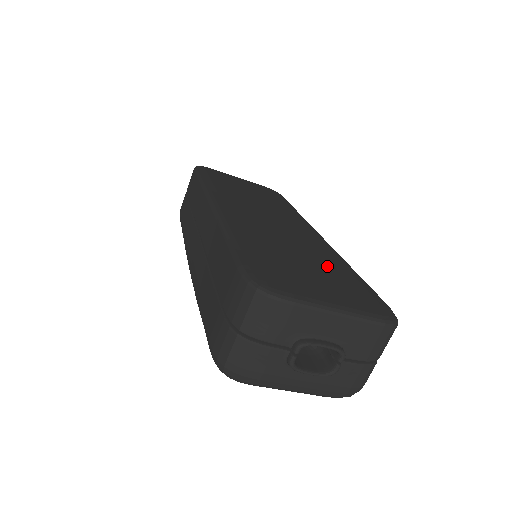
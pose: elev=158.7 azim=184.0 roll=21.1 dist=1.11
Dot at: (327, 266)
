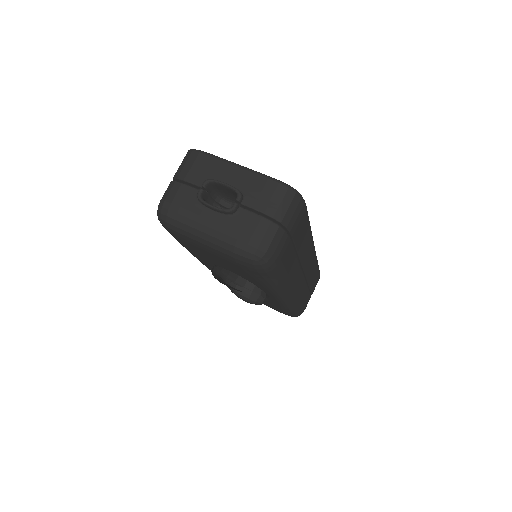
Dot at: occluded
